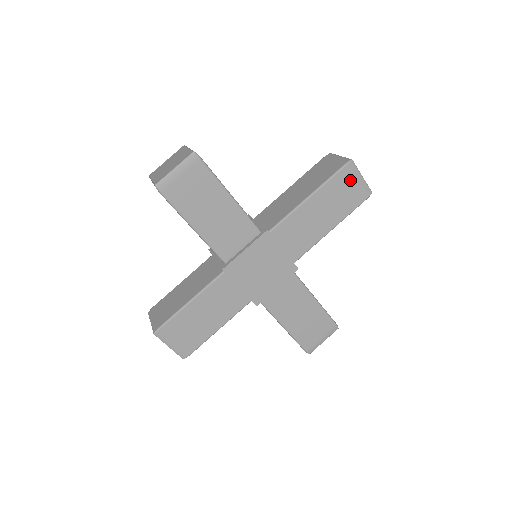
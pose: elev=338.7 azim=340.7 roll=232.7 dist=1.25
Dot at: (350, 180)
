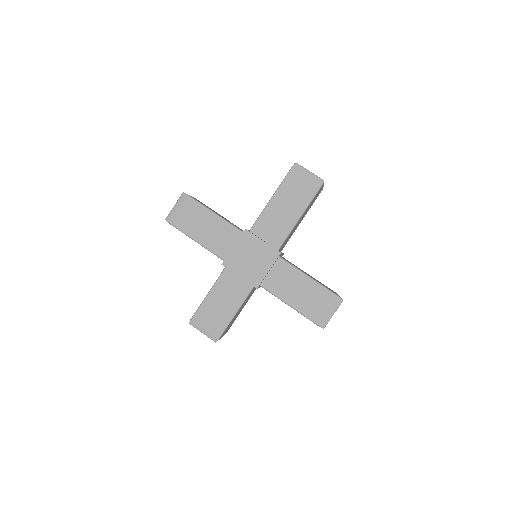
Dot at: (300, 177)
